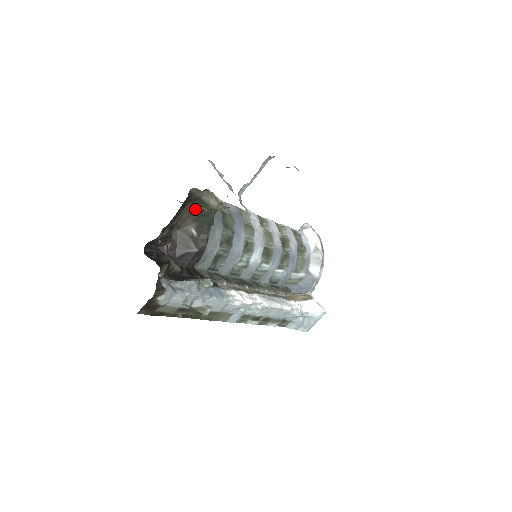
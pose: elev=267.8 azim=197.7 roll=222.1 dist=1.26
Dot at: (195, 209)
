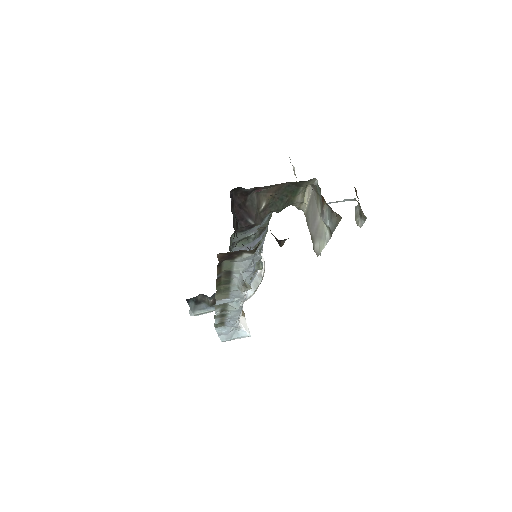
Dot at: (285, 190)
